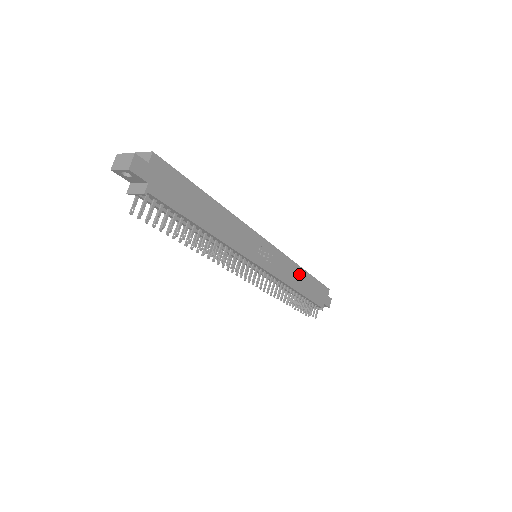
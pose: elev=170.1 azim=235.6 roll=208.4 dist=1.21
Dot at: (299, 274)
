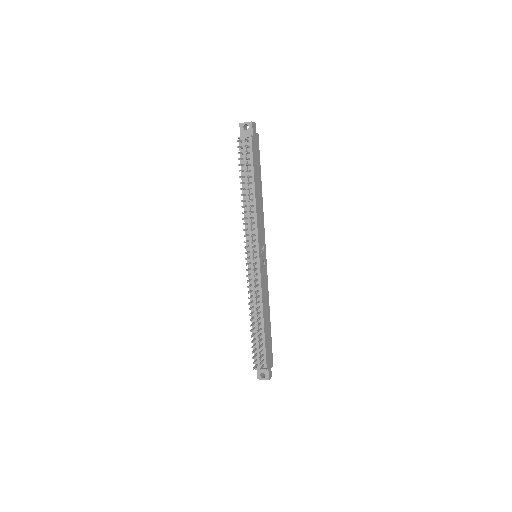
Dot at: (267, 309)
